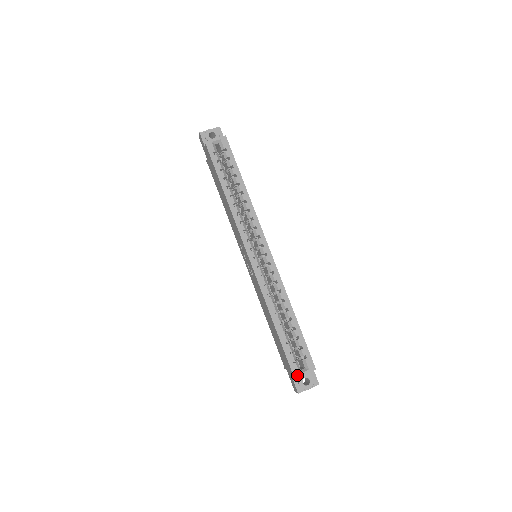
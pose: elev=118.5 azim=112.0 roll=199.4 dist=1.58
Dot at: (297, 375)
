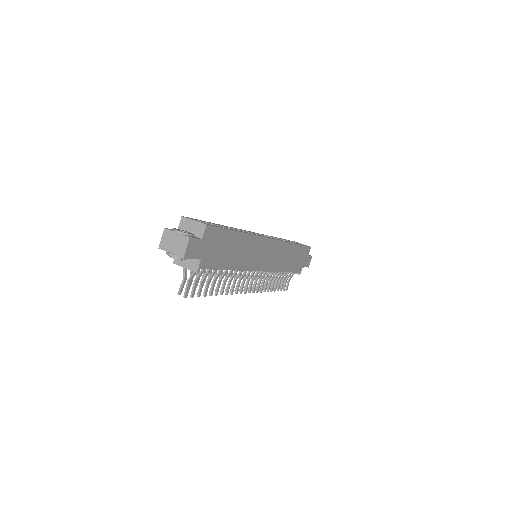
Dot at: (187, 218)
